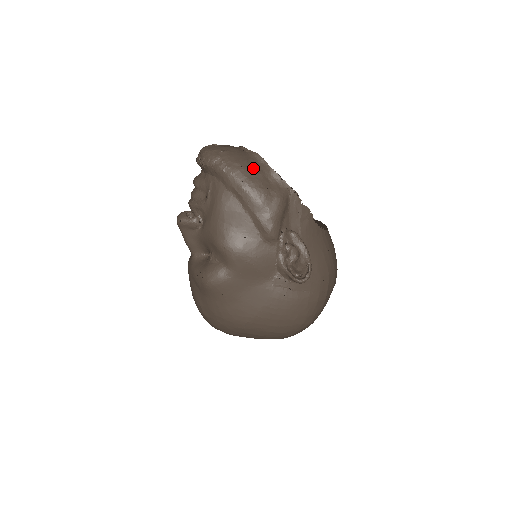
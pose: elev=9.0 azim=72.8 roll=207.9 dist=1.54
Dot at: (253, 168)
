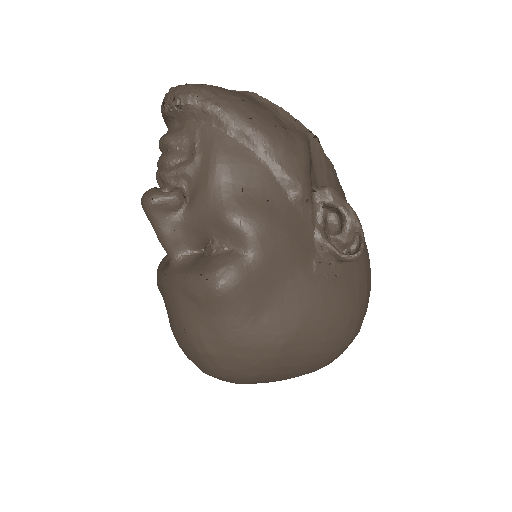
Dot at: (256, 104)
